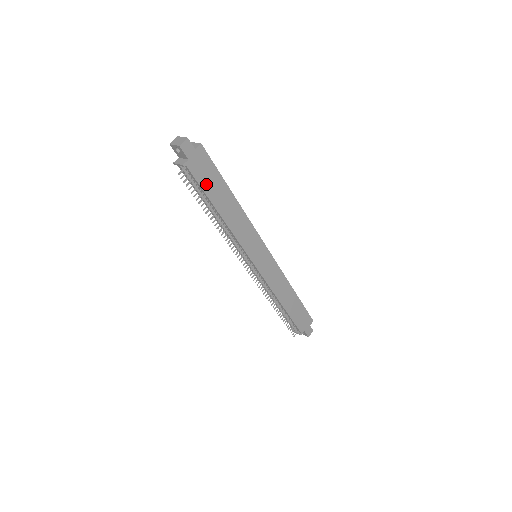
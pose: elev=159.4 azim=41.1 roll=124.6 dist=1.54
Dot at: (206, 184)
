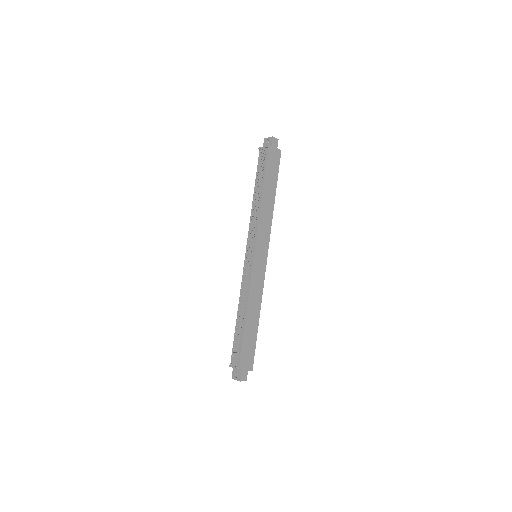
Dot at: (269, 170)
